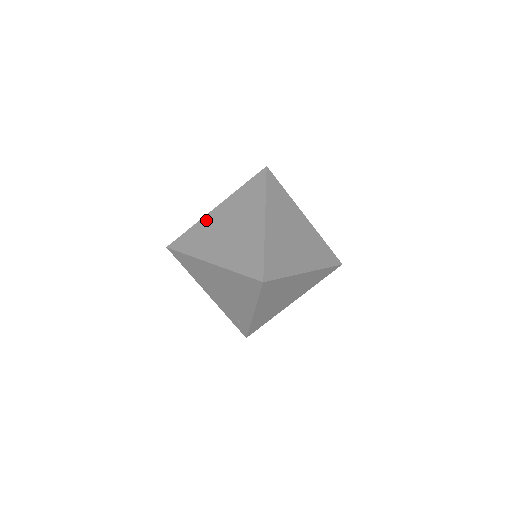
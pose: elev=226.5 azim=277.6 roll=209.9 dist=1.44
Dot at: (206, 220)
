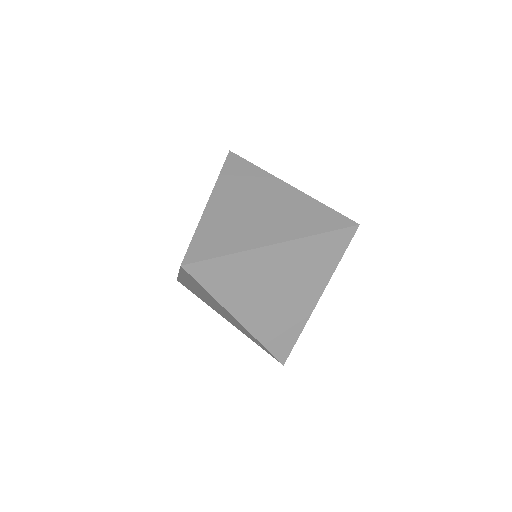
Dot at: occluded
